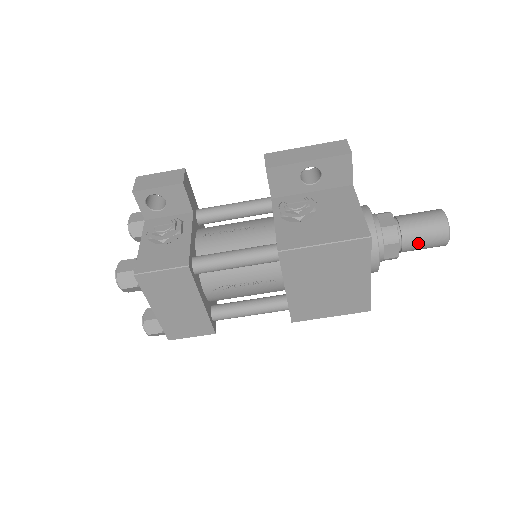
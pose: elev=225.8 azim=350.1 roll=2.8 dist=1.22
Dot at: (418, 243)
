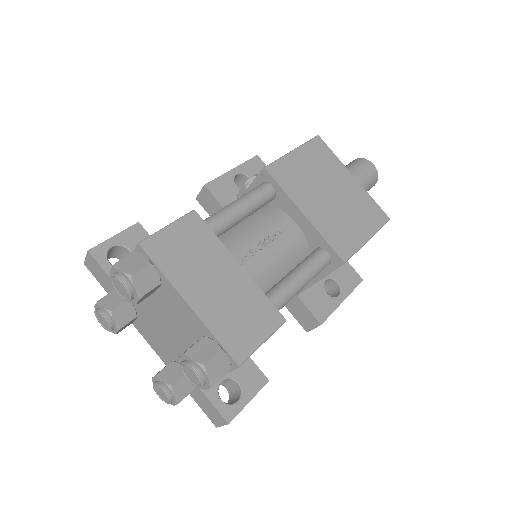
Dot at: (359, 174)
